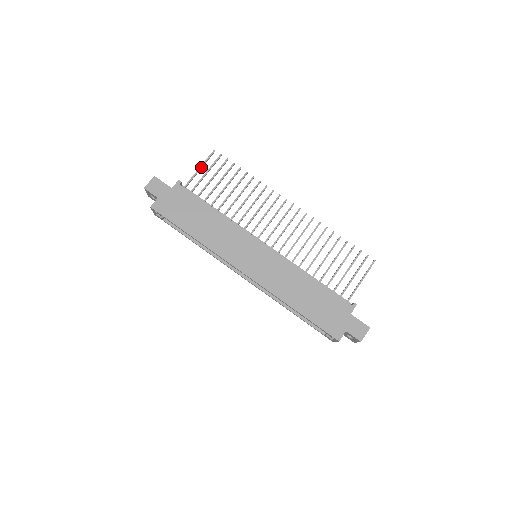
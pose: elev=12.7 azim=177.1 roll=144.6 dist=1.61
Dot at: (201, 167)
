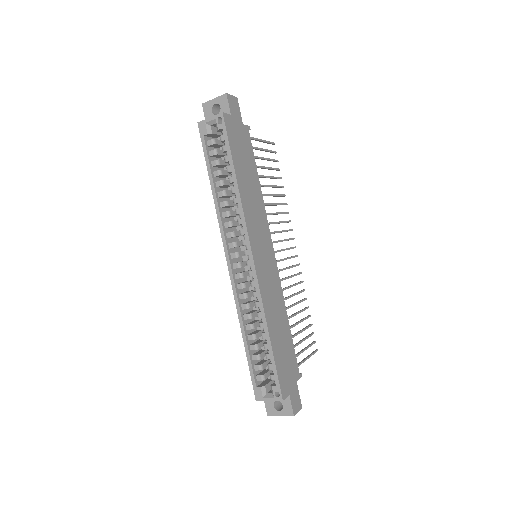
Dot at: (263, 141)
